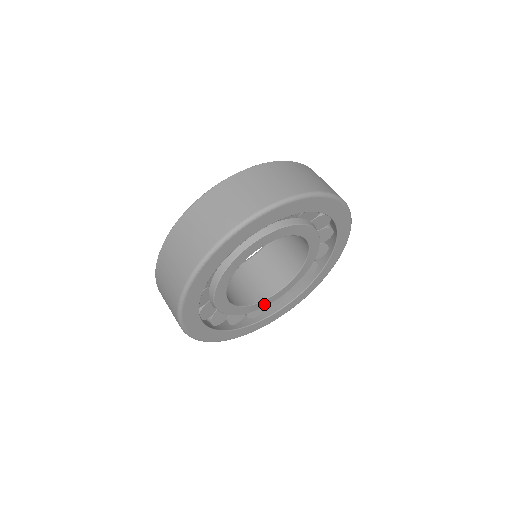
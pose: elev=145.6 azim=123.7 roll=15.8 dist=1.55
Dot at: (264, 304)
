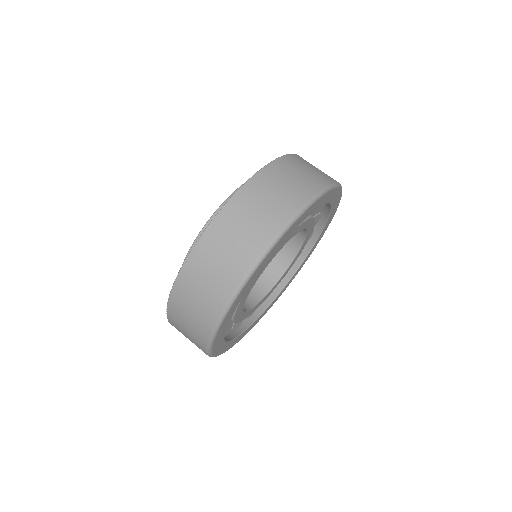
Dot at: (238, 318)
